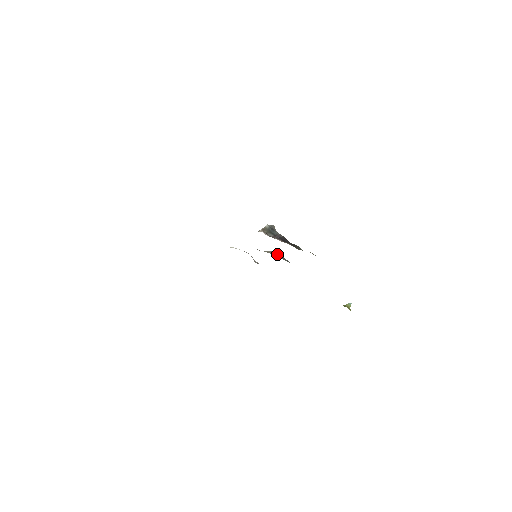
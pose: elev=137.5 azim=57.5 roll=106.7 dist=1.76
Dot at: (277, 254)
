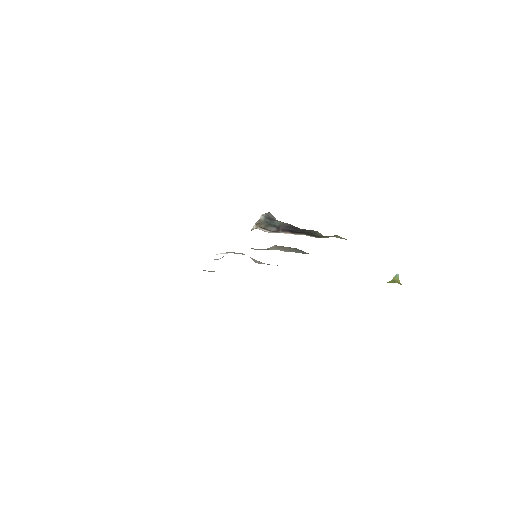
Dot at: (285, 247)
